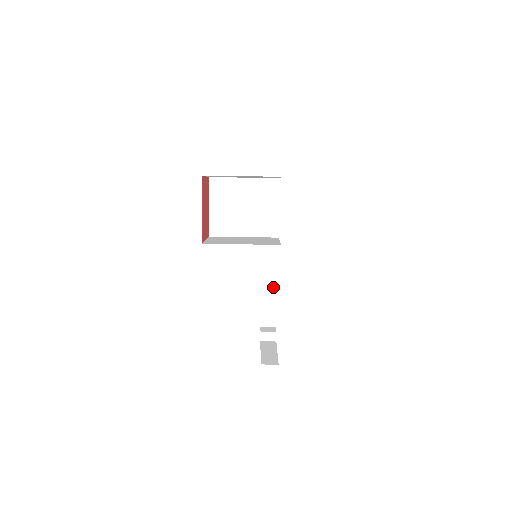
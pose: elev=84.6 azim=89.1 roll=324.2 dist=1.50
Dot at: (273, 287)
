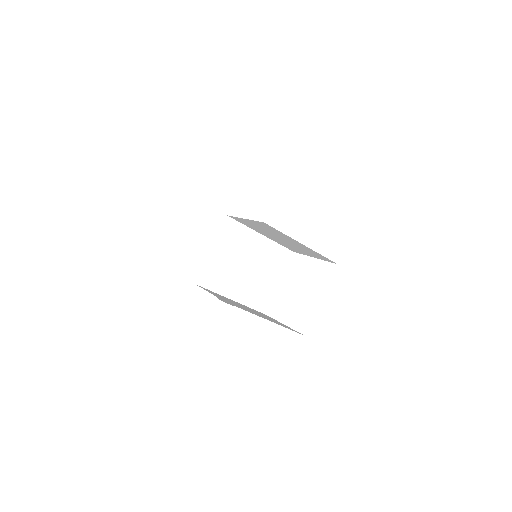
Dot at: occluded
